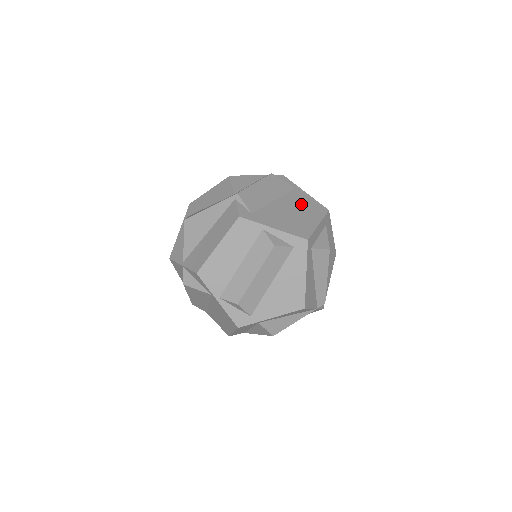
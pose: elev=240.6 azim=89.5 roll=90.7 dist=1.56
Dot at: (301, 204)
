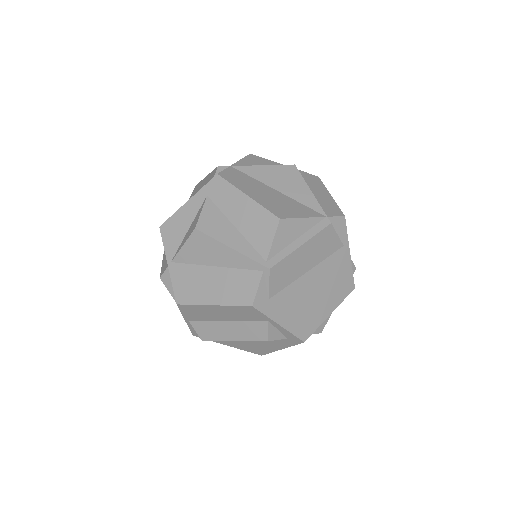
Dot at: (332, 278)
